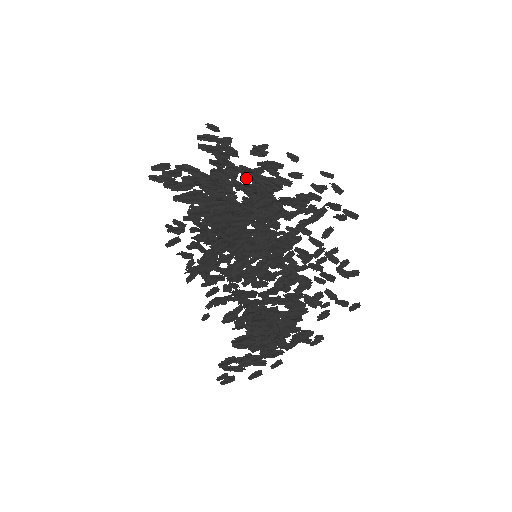
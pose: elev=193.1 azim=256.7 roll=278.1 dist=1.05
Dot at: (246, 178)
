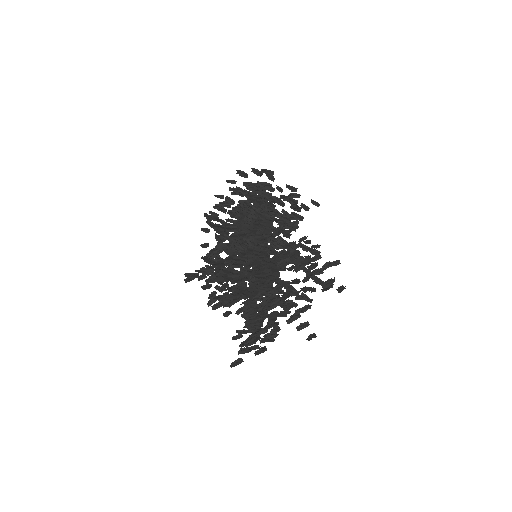
Dot at: occluded
